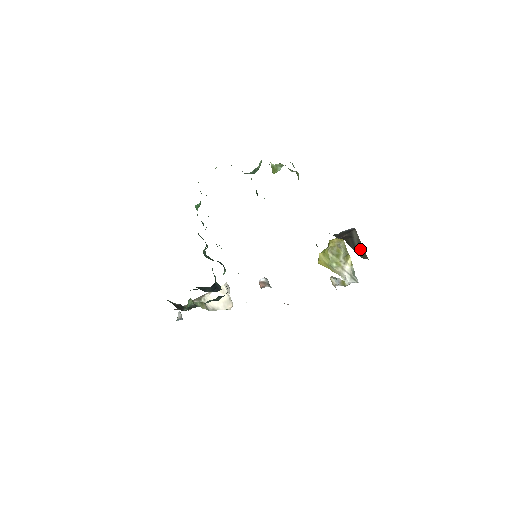
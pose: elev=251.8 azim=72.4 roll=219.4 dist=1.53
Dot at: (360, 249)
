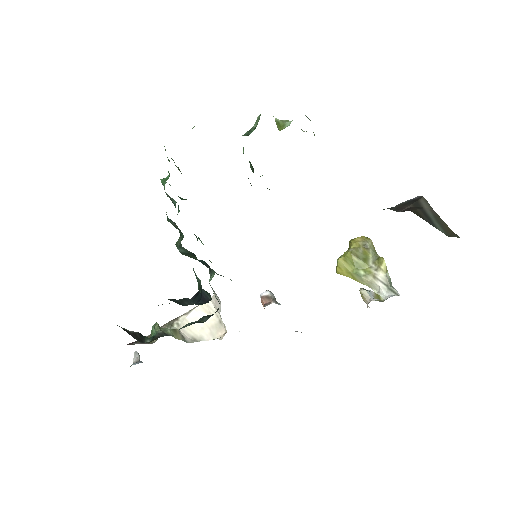
Dot at: (440, 224)
